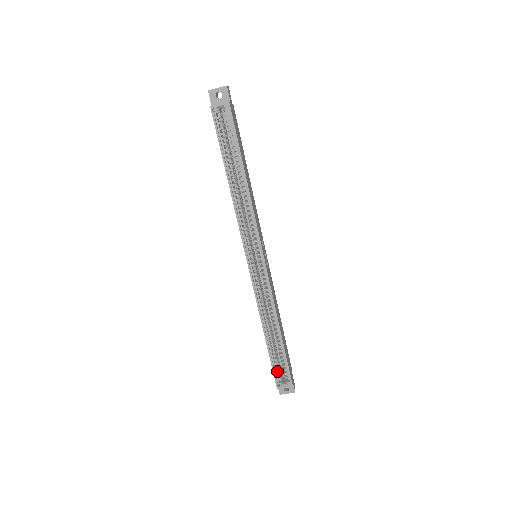
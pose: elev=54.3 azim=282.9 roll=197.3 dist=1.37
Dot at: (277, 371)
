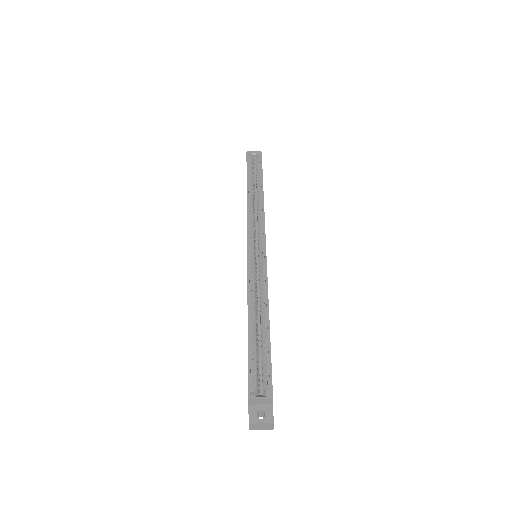
Dot at: (254, 373)
